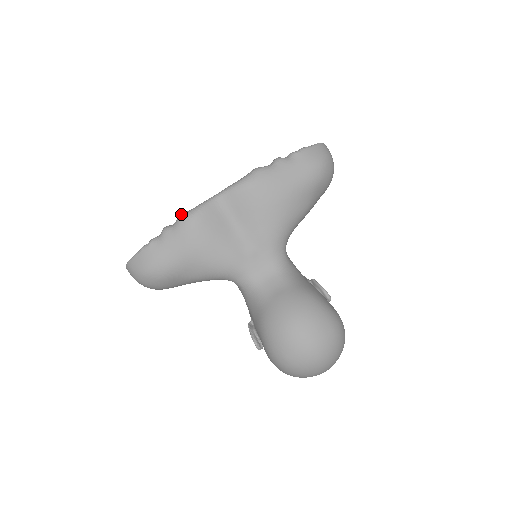
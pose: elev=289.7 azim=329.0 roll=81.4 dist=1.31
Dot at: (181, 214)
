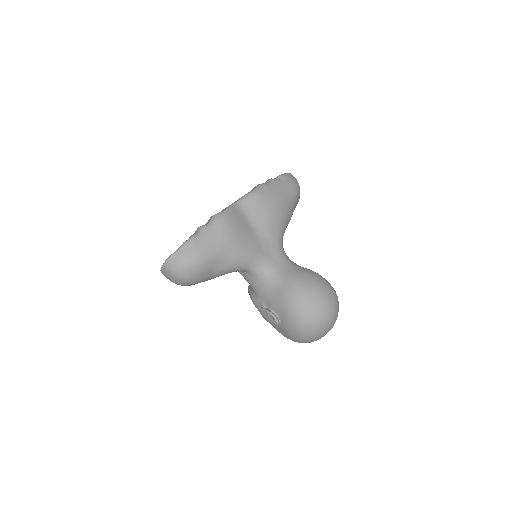
Dot at: (214, 215)
